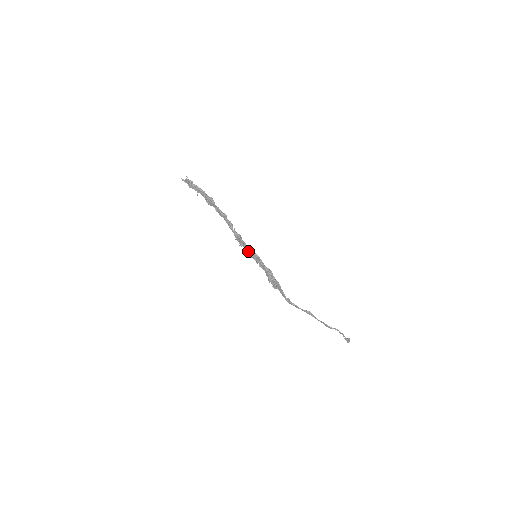
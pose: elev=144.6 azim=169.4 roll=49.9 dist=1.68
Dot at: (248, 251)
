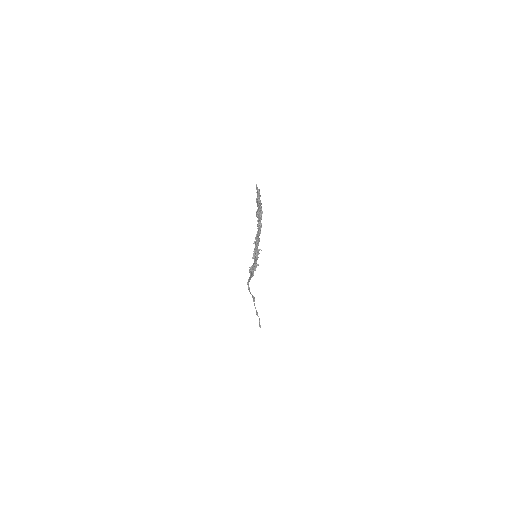
Dot at: (256, 248)
